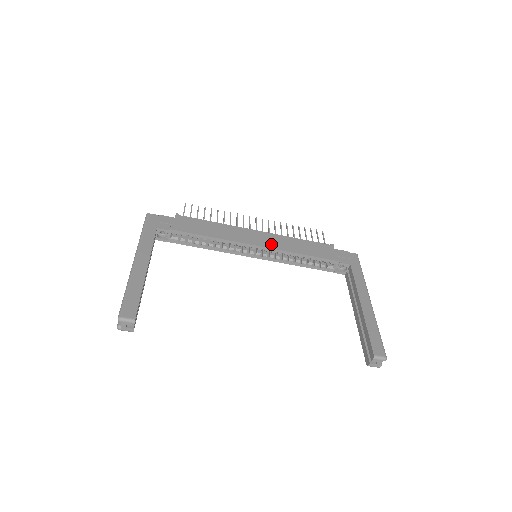
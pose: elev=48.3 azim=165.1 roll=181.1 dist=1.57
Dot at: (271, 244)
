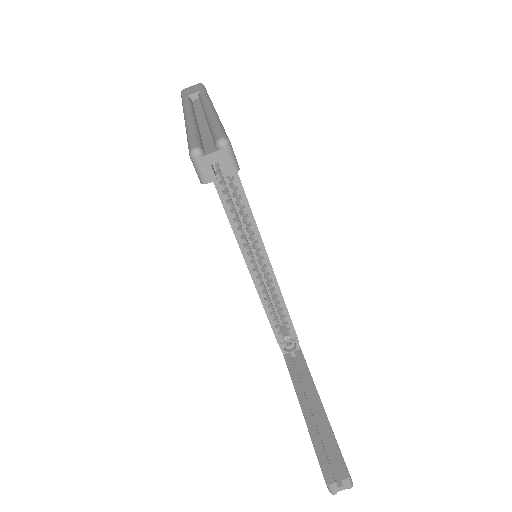
Dot at: occluded
